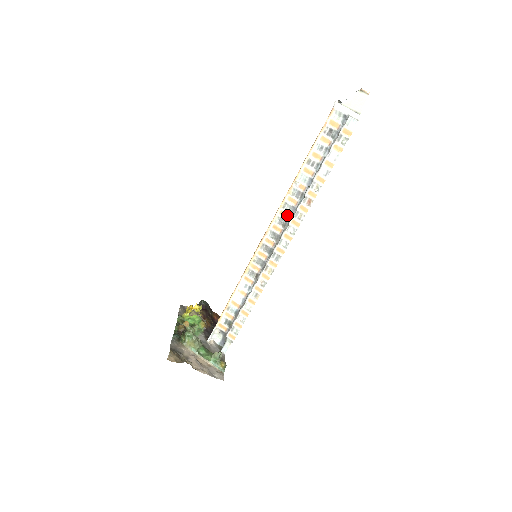
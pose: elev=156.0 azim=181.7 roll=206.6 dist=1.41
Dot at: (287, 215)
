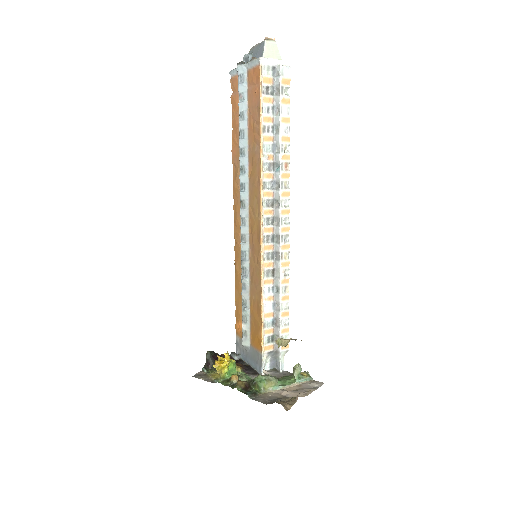
Dot at: (271, 193)
